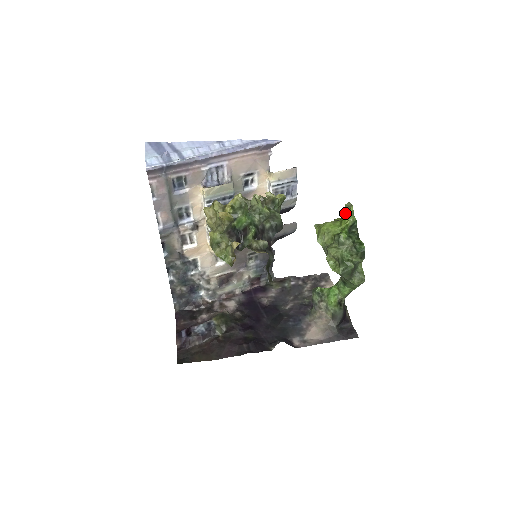
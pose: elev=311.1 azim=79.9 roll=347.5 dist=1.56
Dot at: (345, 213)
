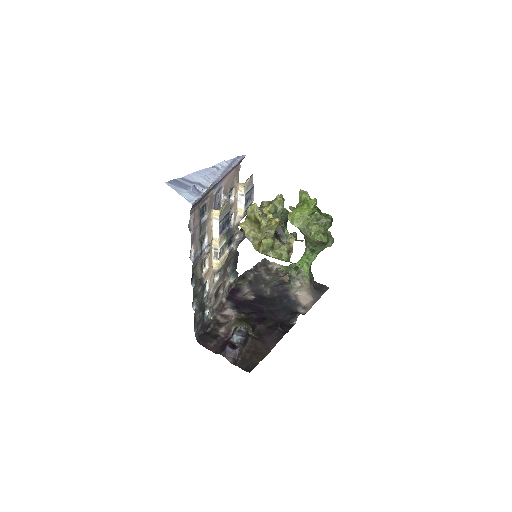
Dot at: (303, 198)
